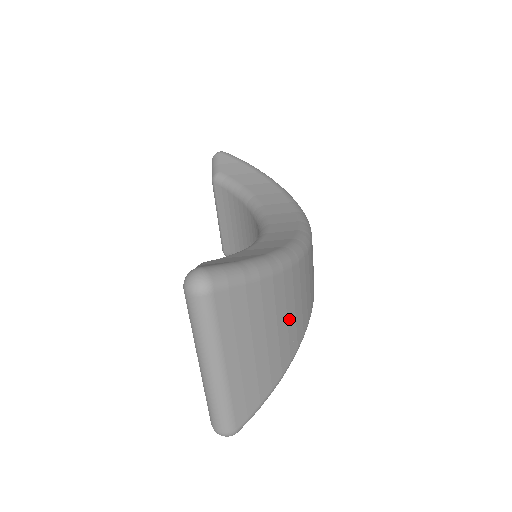
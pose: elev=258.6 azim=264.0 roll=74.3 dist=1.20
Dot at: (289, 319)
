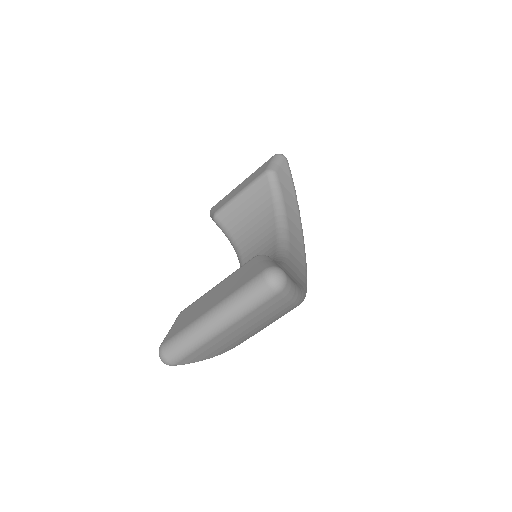
Dot at: (263, 328)
